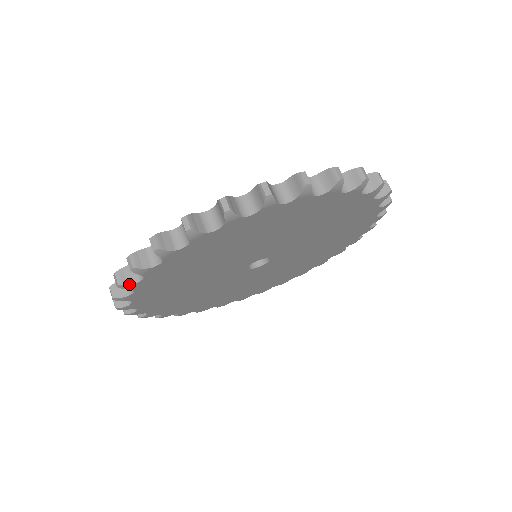
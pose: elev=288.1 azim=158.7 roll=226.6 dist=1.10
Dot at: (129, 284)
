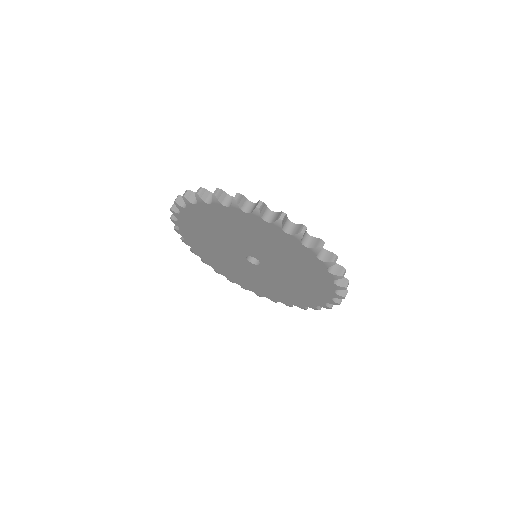
Dot at: (174, 211)
